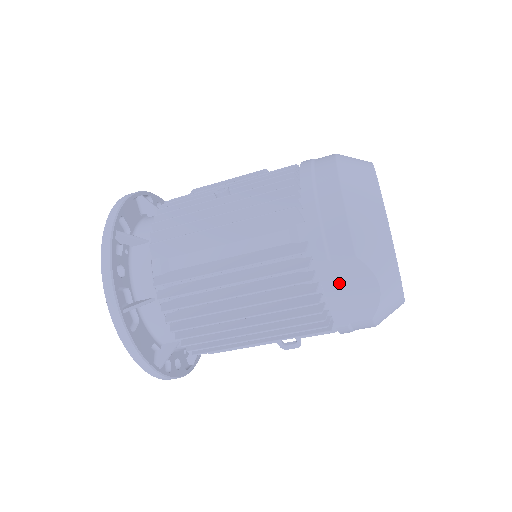
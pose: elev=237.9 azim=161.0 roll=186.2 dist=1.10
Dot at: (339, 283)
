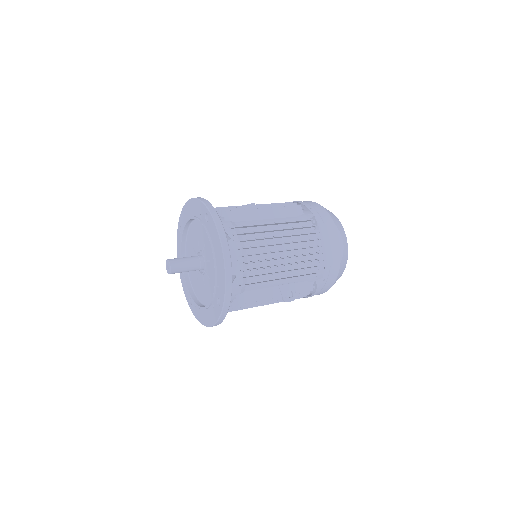
Dot at: (327, 238)
